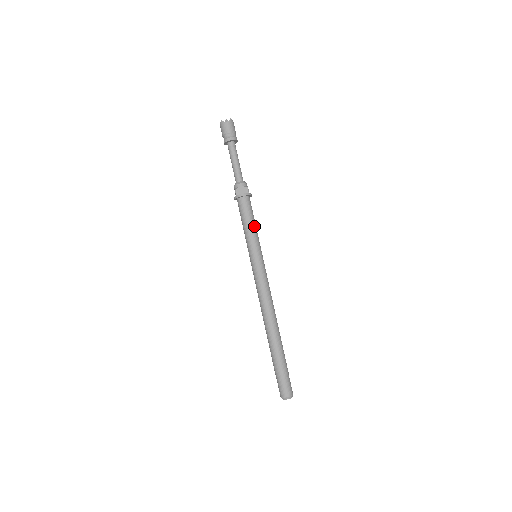
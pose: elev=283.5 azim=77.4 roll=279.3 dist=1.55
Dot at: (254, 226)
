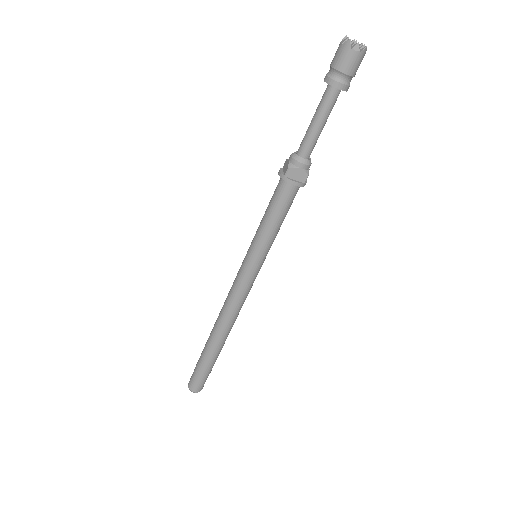
Dot at: (279, 226)
